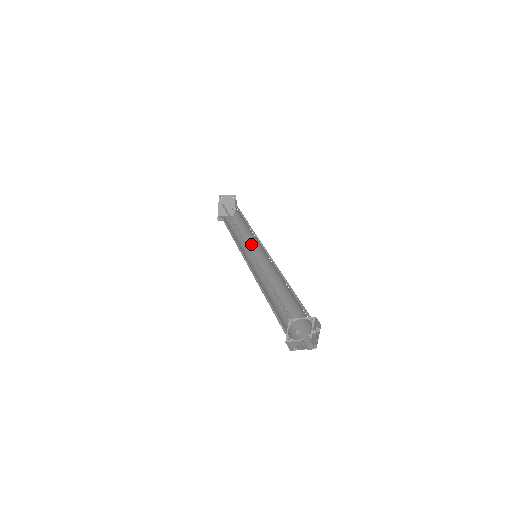
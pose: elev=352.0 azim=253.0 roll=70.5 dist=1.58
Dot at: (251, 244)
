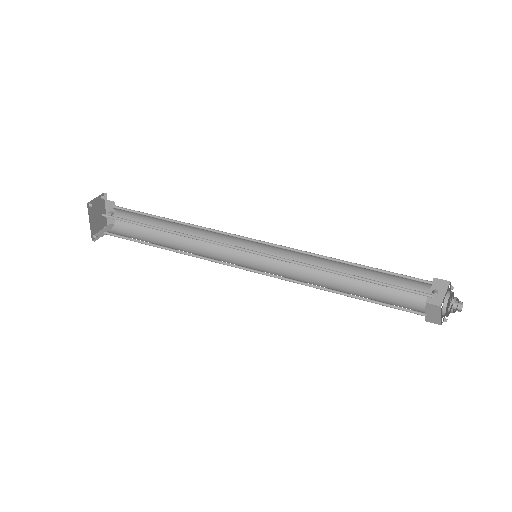
Dot at: (208, 246)
